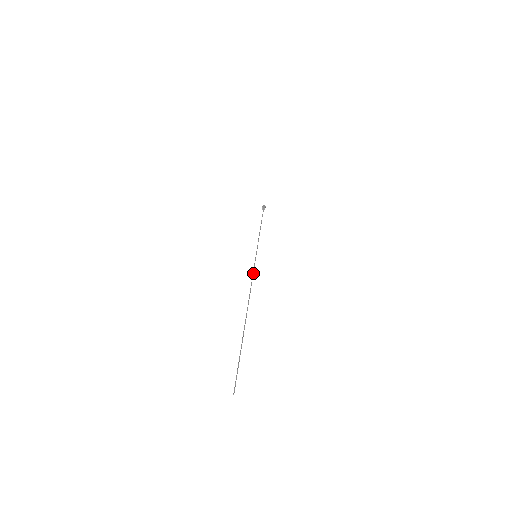
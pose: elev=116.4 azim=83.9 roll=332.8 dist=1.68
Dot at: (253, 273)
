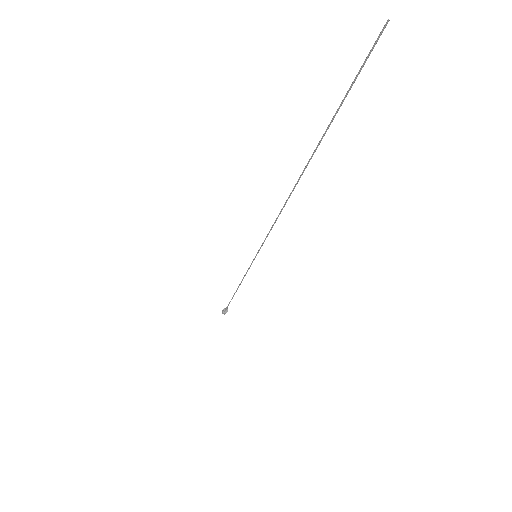
Dot at: (268, 233)
